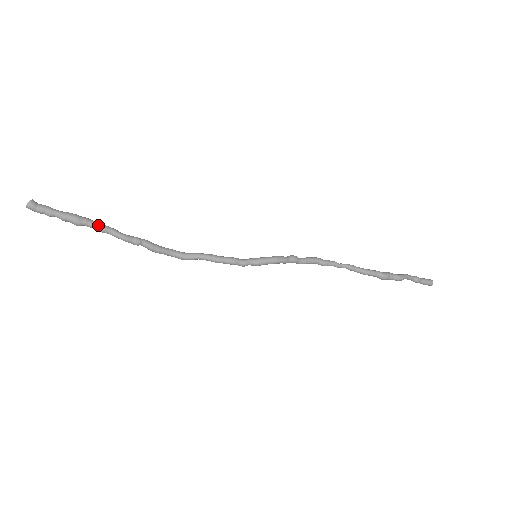
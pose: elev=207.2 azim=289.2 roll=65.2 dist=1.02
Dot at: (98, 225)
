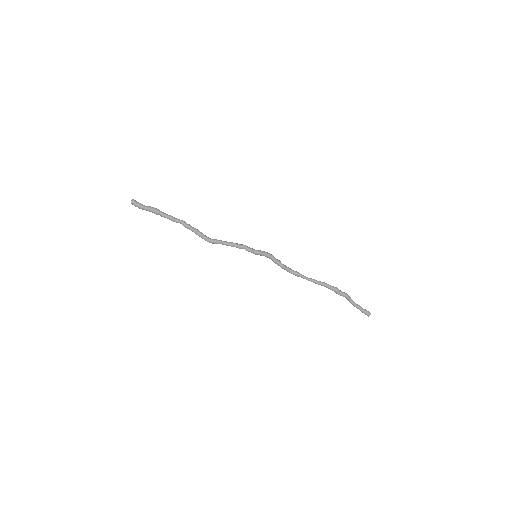
Dot at: (168, 215)
